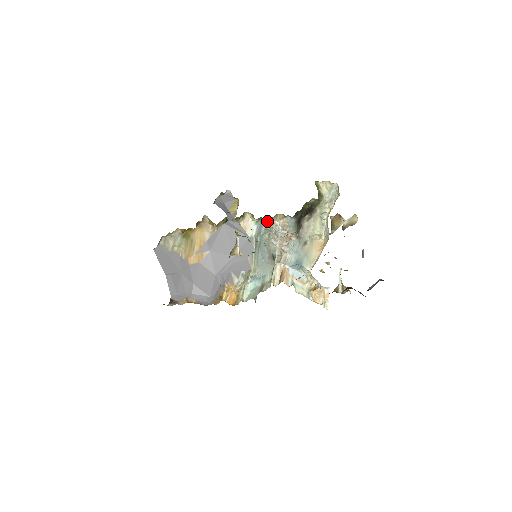
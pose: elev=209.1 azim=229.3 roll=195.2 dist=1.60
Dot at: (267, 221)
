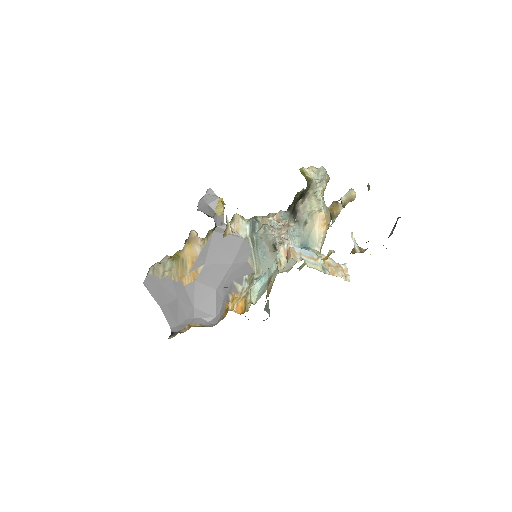
Dot at: (259, 218)
